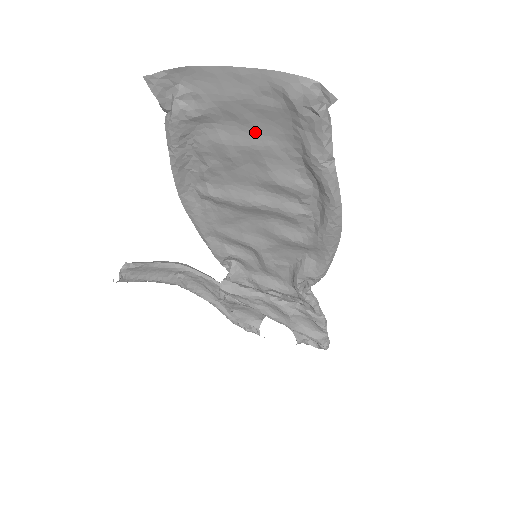
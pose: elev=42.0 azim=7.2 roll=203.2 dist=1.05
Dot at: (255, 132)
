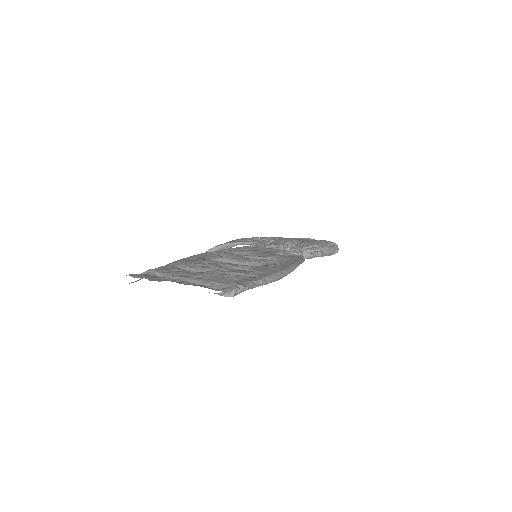
Dot at: occluded
